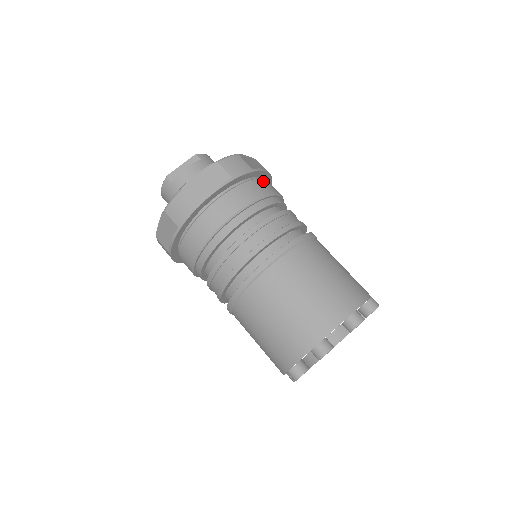
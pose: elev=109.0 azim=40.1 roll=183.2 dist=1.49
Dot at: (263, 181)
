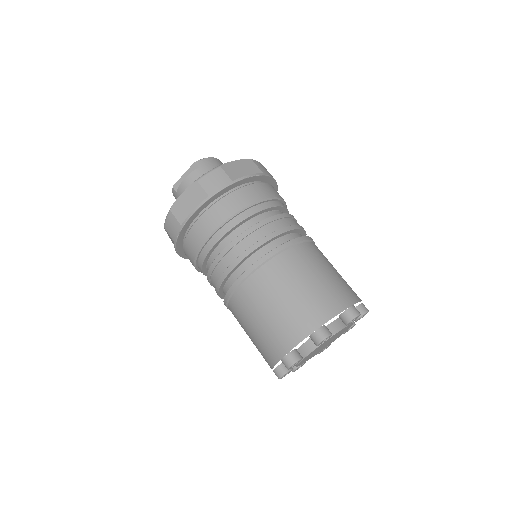
Dot at: (247, 189)
